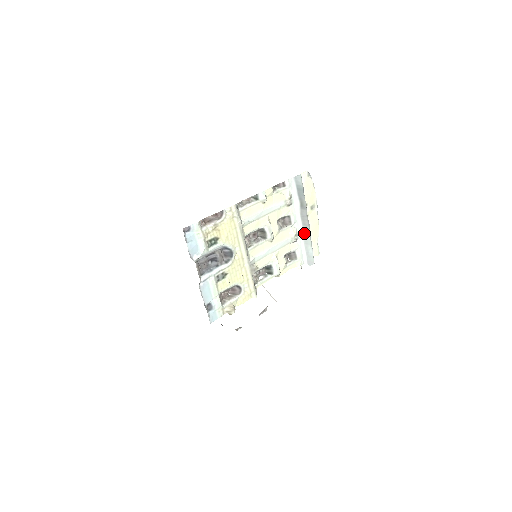
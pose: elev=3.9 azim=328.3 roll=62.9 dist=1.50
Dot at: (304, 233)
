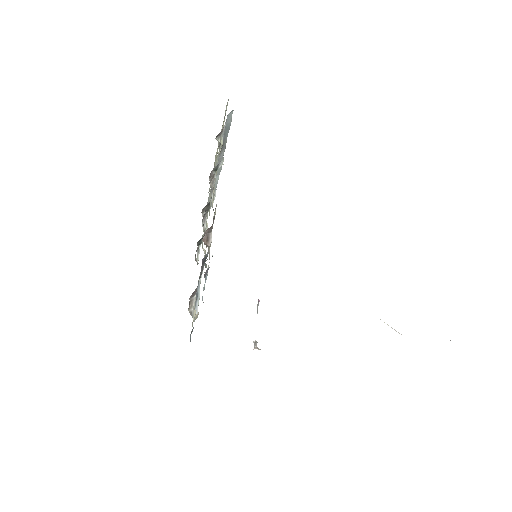
Dot at: occluded
